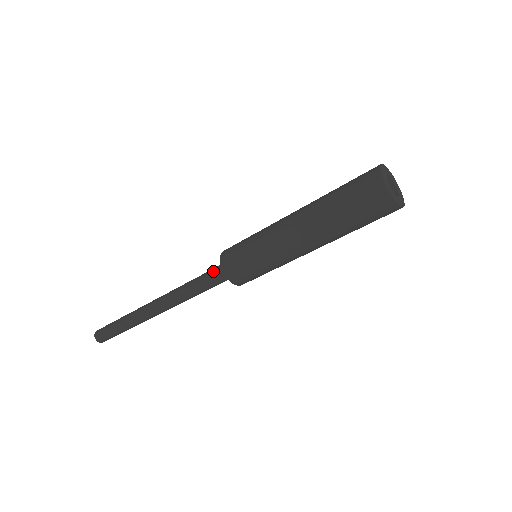
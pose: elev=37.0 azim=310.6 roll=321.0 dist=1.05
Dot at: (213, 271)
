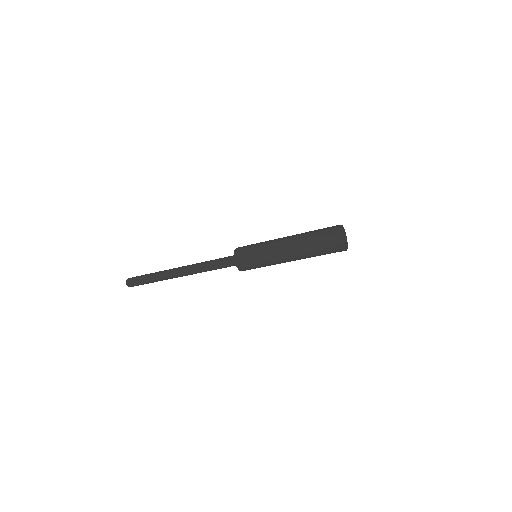
Dot at: (226, 259)
